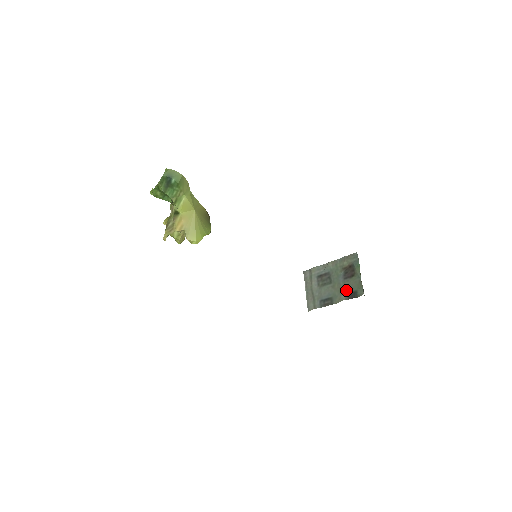
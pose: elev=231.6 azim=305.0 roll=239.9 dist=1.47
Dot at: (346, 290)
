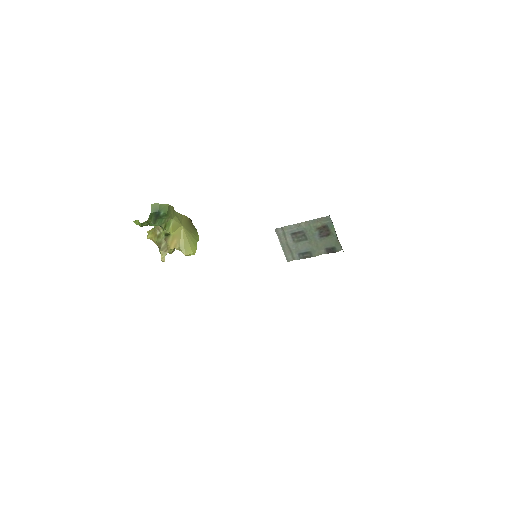
Dot at: (324, 246)
